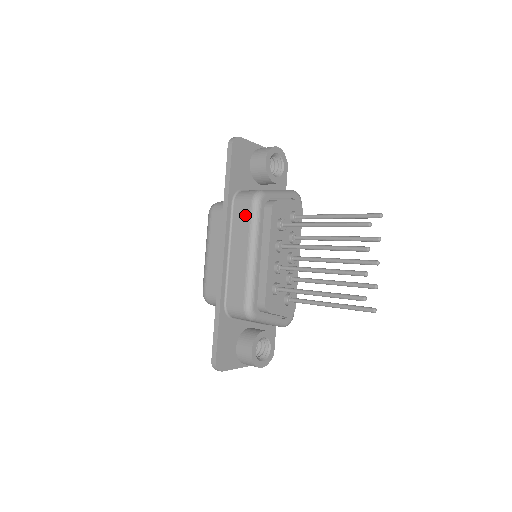
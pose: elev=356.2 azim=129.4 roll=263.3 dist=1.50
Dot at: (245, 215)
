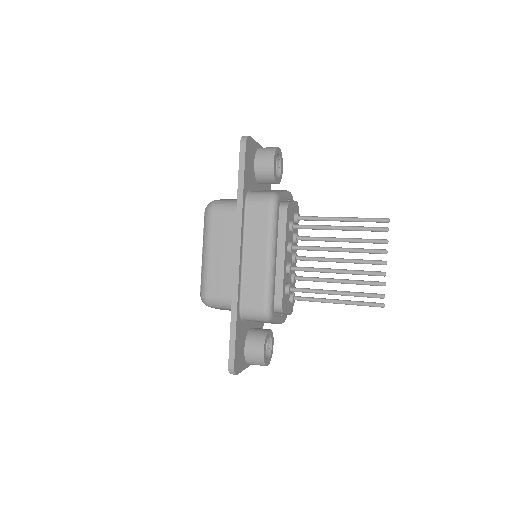
Dot at: (262, 217)
